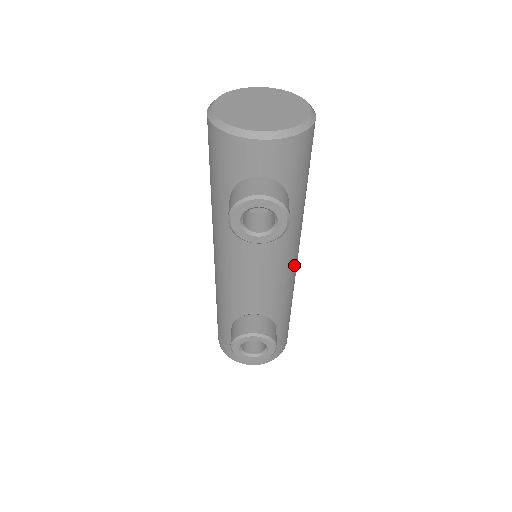
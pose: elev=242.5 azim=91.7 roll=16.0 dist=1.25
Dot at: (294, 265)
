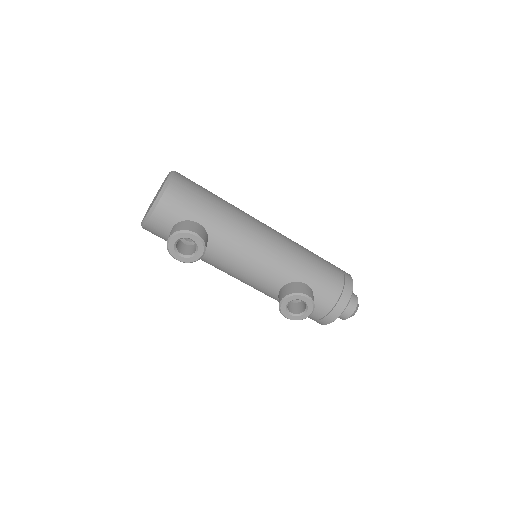
Dot at: (269, 242)
